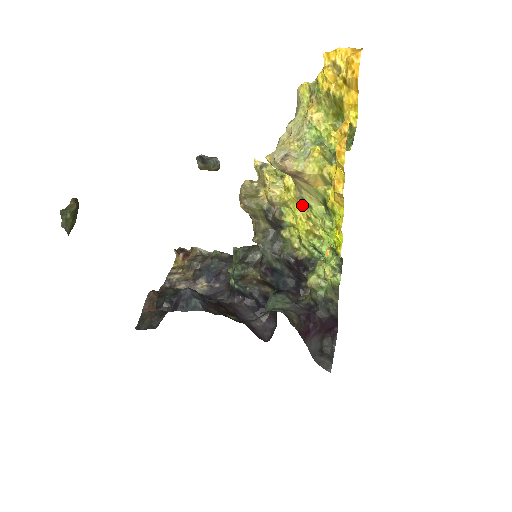
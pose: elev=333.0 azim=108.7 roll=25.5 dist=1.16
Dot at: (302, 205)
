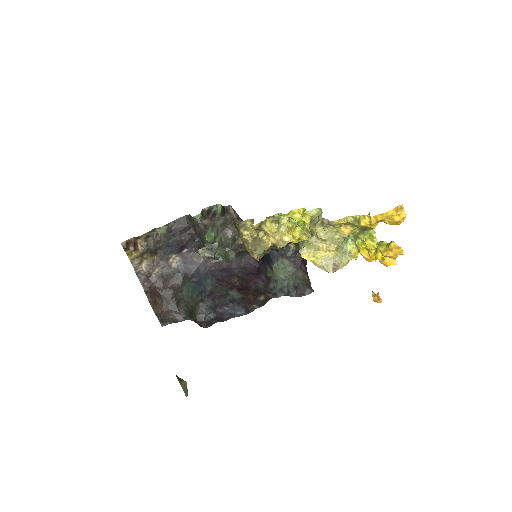
Dot at: occluded
